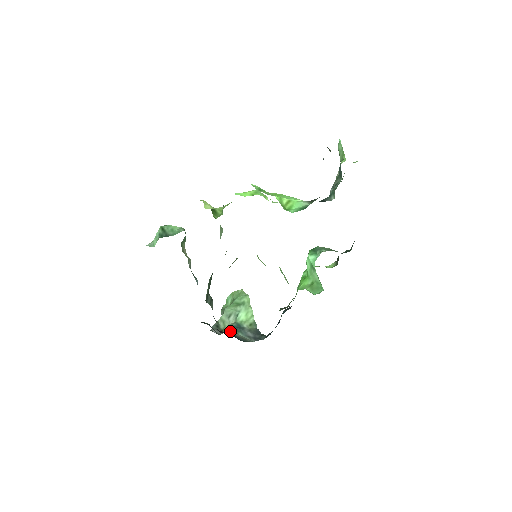
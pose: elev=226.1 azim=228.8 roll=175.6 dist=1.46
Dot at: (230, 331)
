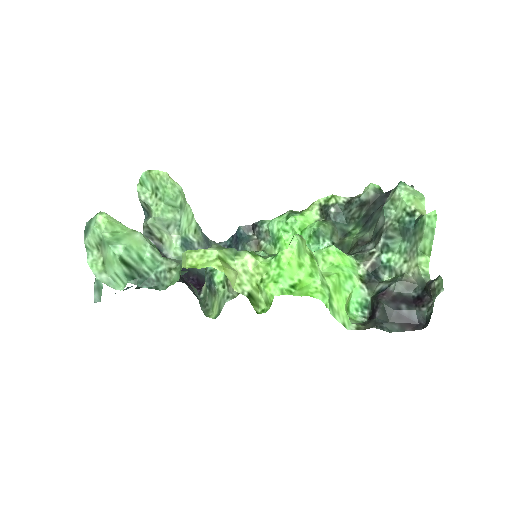
Dot at: (180, 253)
